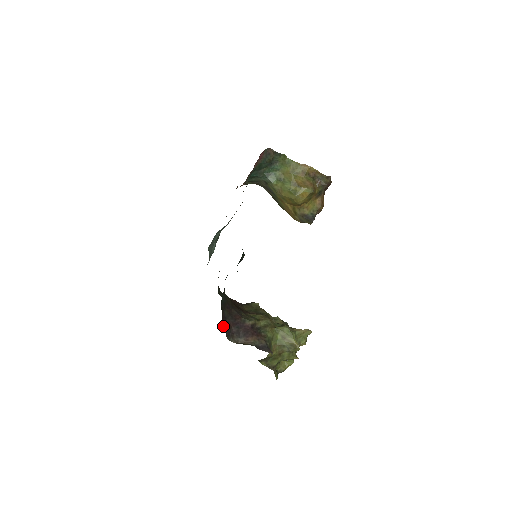
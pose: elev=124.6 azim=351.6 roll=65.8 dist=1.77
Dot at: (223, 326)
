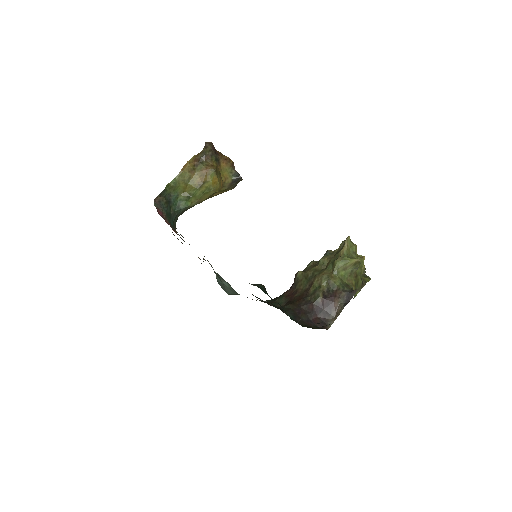
Dot at: (315, 327)
